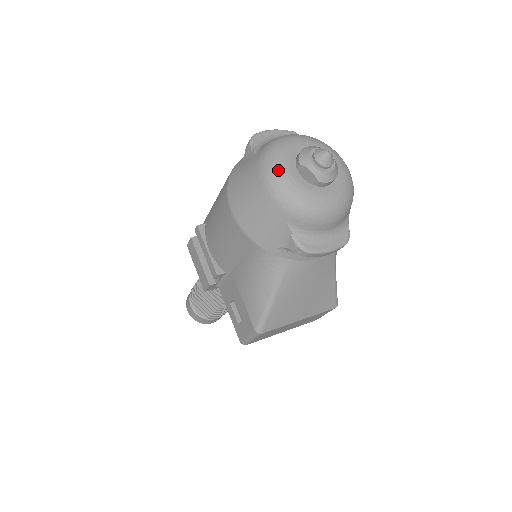
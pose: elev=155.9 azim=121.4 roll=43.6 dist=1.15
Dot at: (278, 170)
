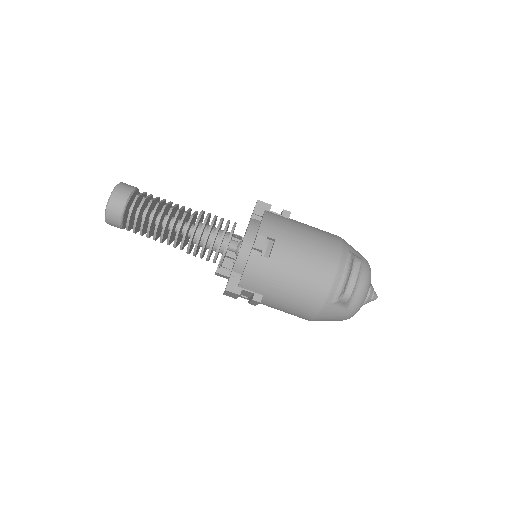
Dot at: occluded
